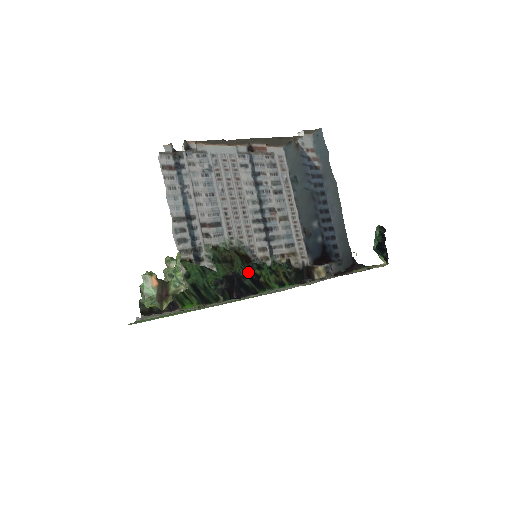
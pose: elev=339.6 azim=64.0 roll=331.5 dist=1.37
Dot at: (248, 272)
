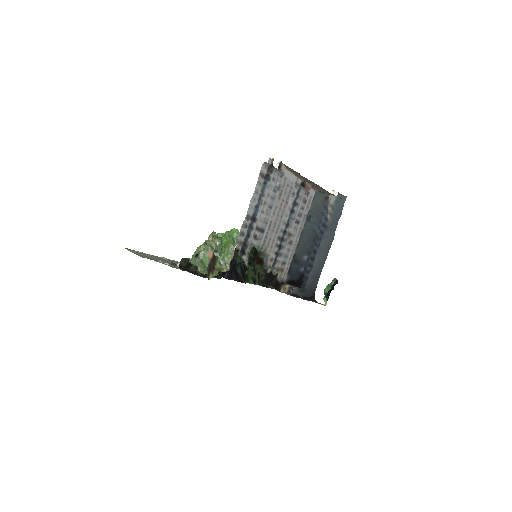
Dot at: (242, 263)
